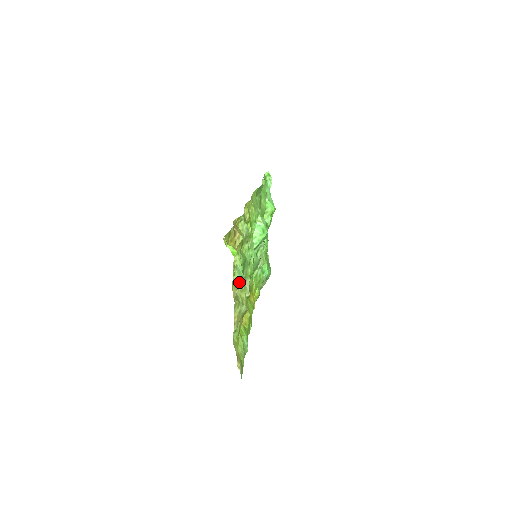
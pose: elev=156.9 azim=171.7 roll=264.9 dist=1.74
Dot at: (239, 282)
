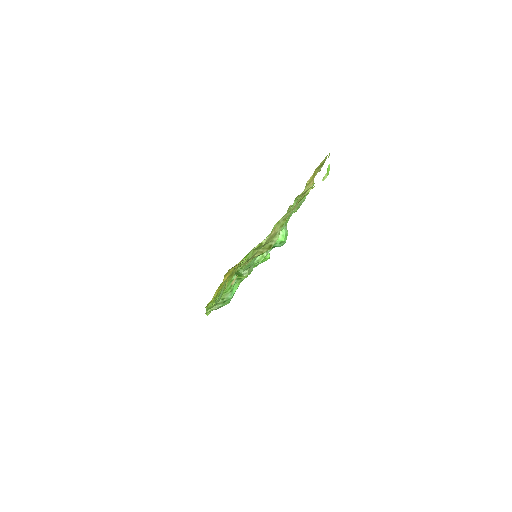
Dot at: occluded
